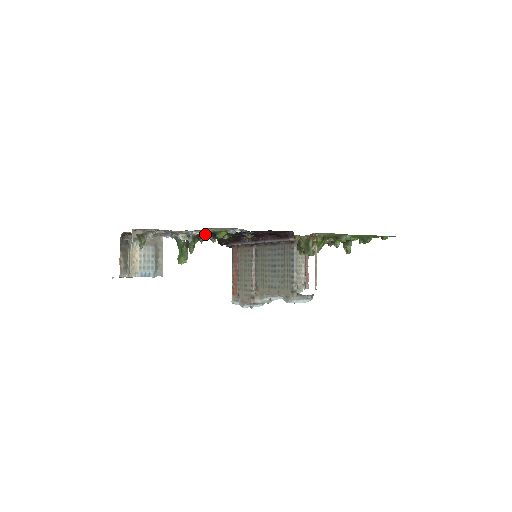
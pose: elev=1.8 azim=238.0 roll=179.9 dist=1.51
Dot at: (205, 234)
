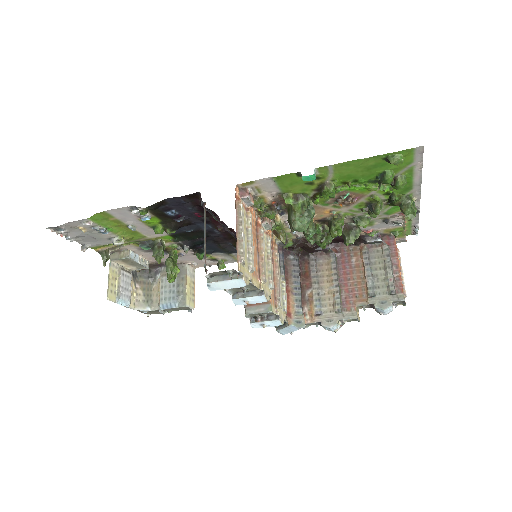
Dot at: (174, 240)
